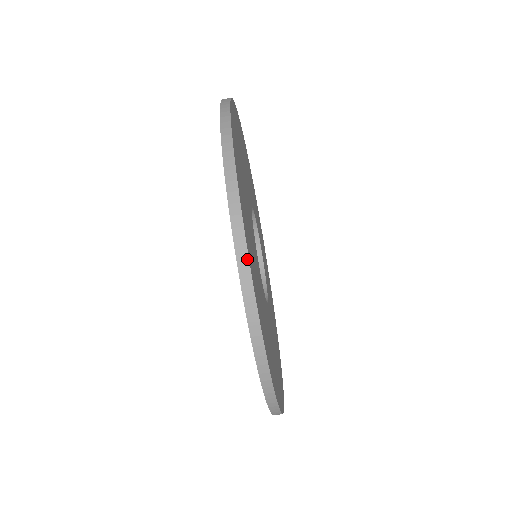
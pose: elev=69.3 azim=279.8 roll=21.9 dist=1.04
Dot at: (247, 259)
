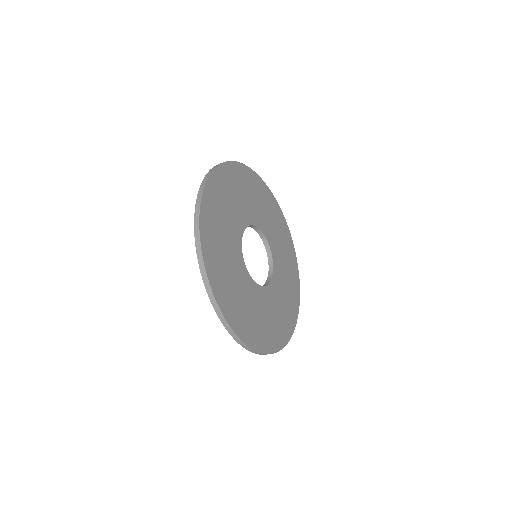
Dot at: (220, 311)
